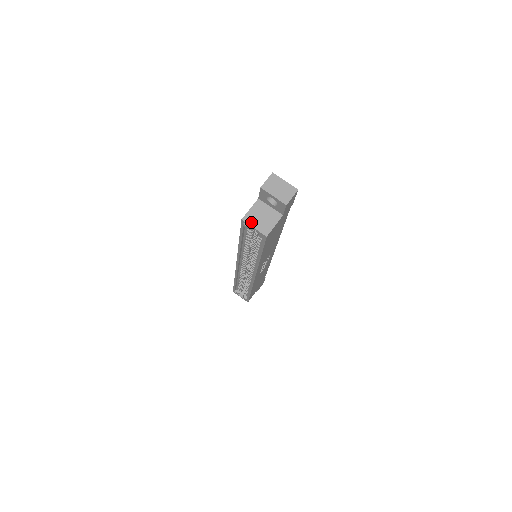
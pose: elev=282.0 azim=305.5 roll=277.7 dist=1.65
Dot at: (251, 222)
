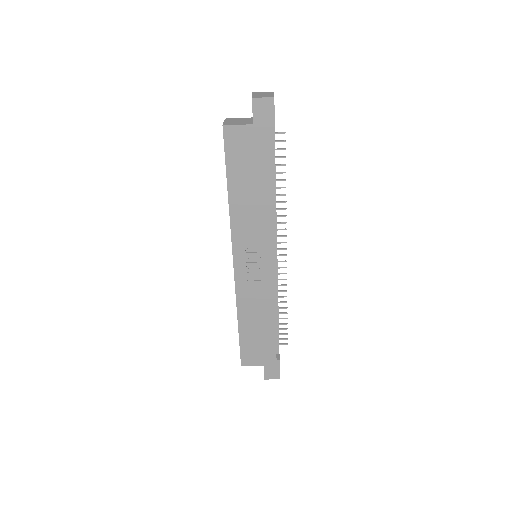
Dot at: (228, 120)
